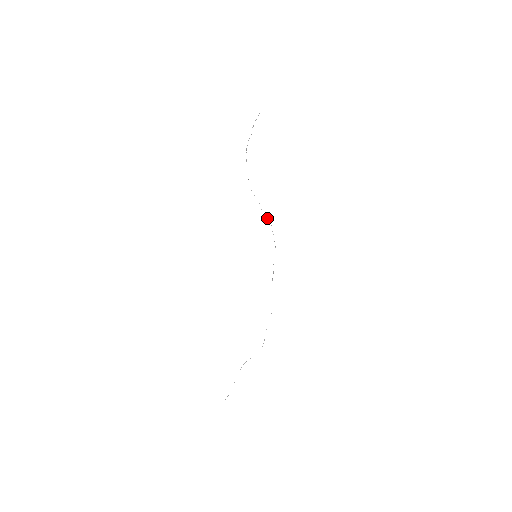
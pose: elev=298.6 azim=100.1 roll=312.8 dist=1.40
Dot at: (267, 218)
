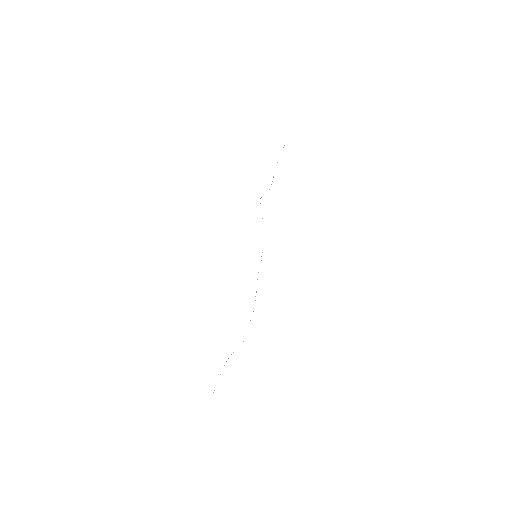
Dot at: occluded
